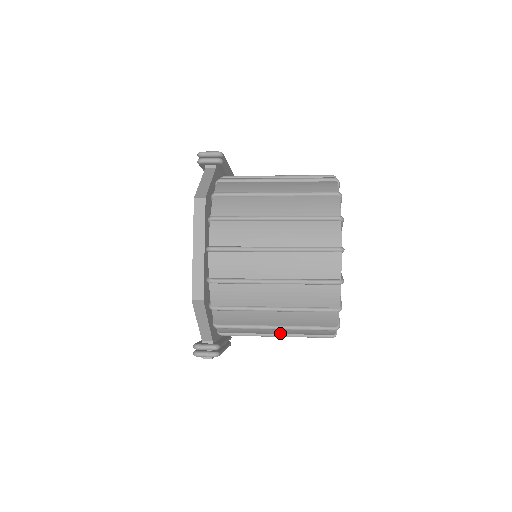
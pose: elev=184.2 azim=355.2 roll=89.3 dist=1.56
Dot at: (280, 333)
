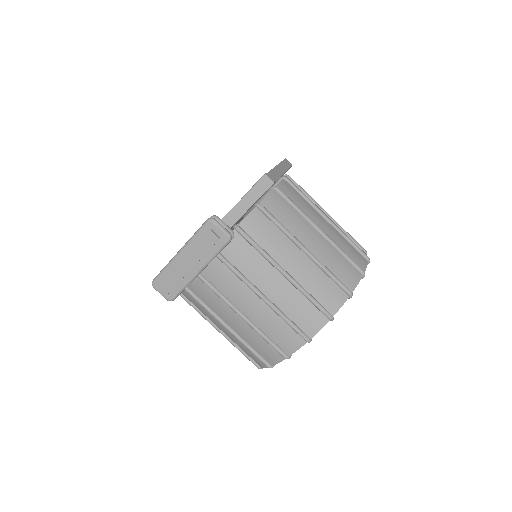
Dot at: (270, 294)
